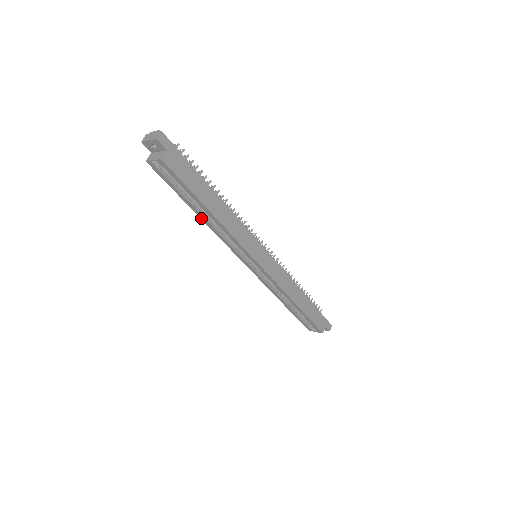
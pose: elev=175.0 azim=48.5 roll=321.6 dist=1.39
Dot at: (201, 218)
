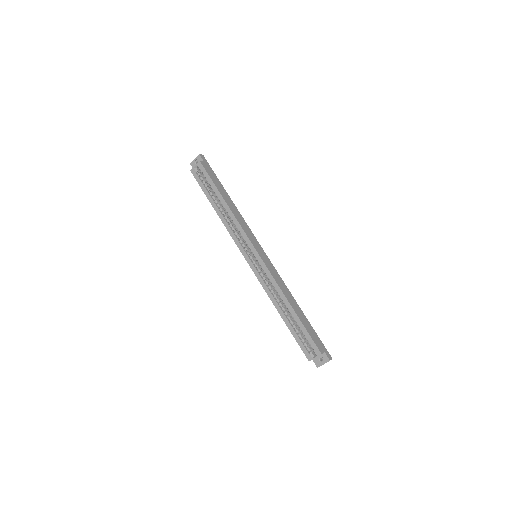
Dot at: (218, 214)
